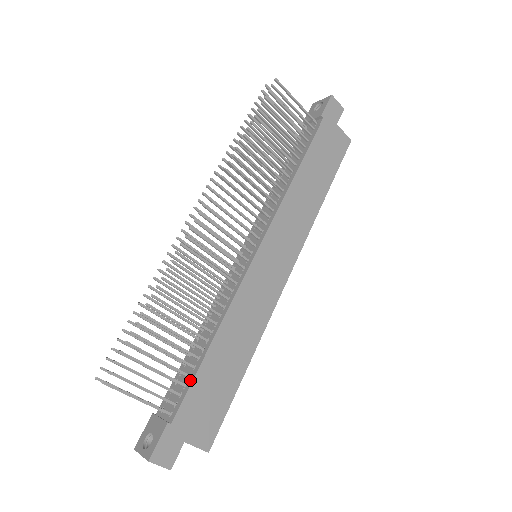
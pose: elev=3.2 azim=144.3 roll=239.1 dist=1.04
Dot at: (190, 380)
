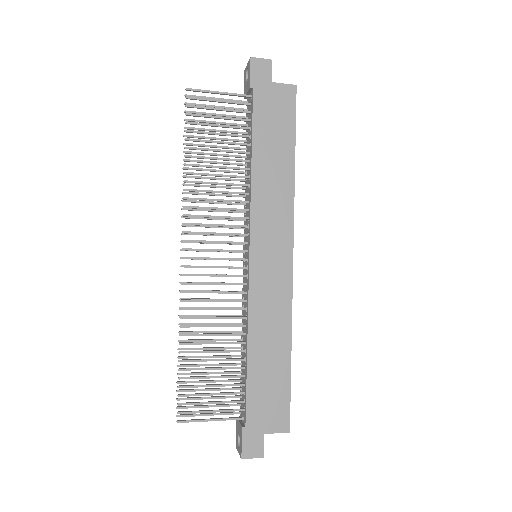
Dot at: (245, 388)
